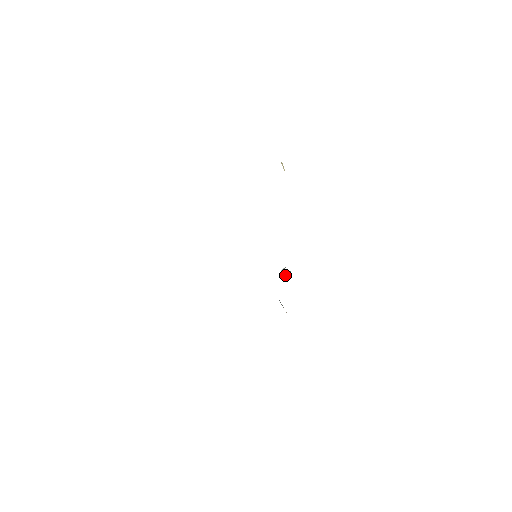
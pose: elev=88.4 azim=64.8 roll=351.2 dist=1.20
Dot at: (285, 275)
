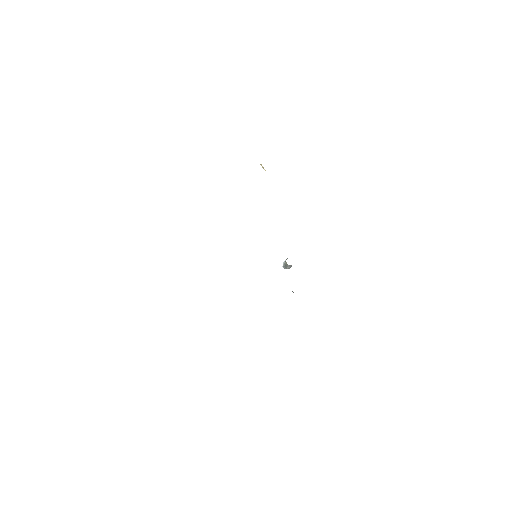
Dot at: (289, 265)
